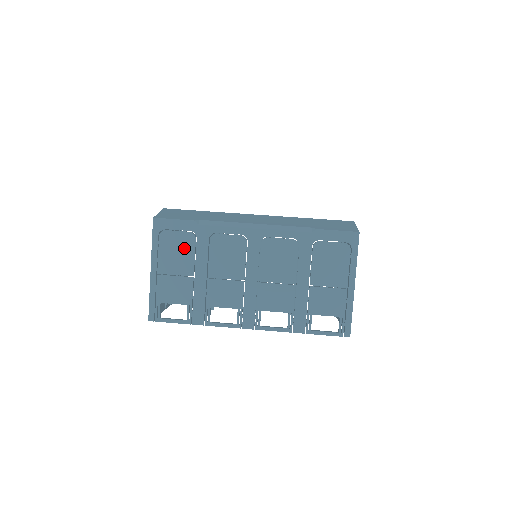
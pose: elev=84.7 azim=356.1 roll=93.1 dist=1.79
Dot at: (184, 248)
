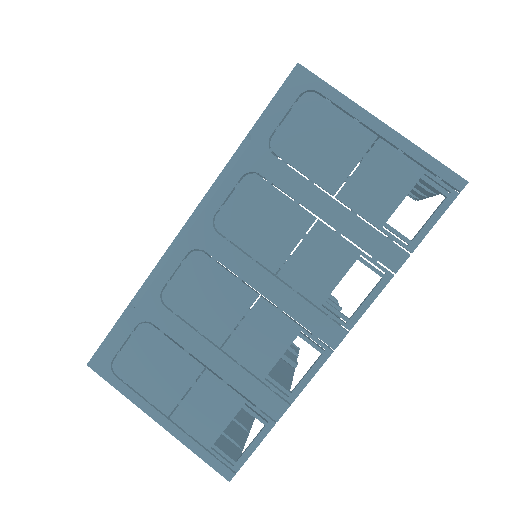
Dot at: (155, 352)
